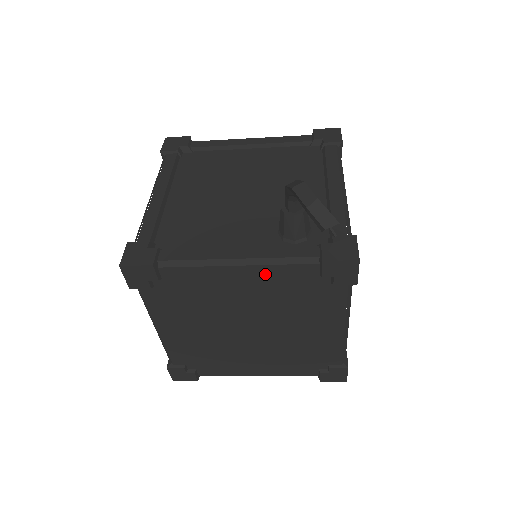
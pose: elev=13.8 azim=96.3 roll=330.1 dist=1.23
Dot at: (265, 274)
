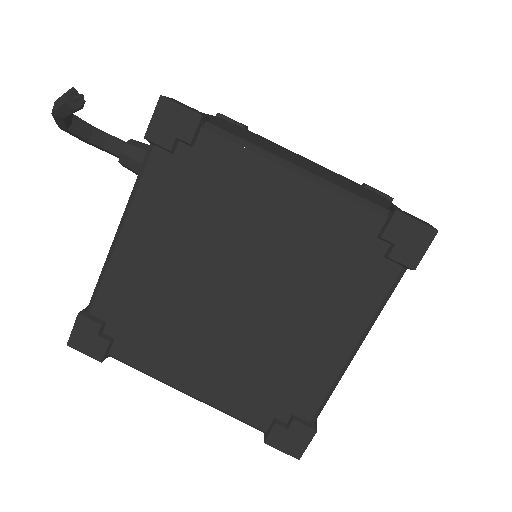
Dot at: (145, 213)
